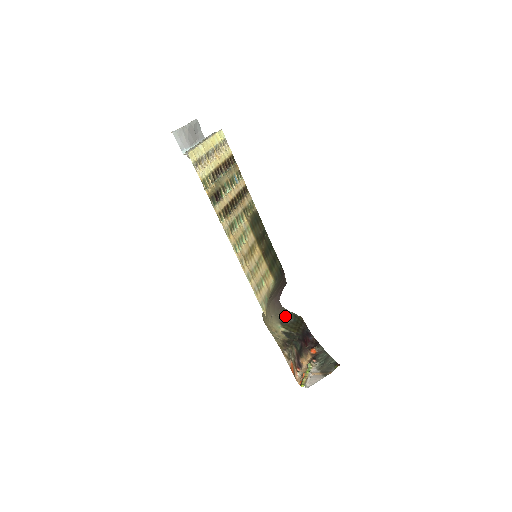
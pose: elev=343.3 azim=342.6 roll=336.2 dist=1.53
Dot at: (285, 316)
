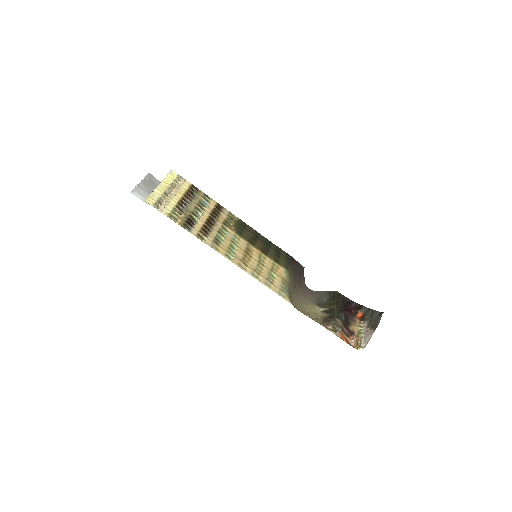
Dot at: (319, 297)
